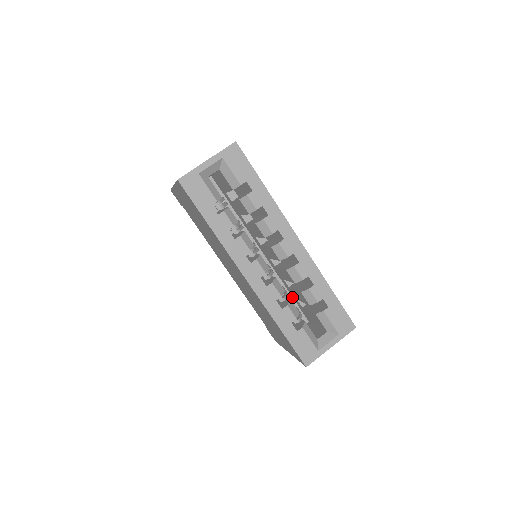
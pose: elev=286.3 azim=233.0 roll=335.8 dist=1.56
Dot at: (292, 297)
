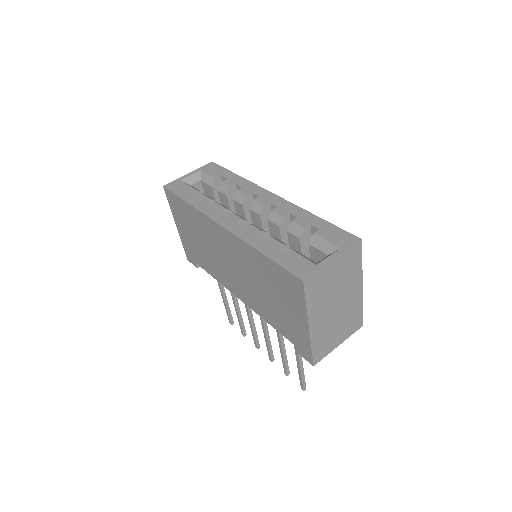
Dot at: occluded
